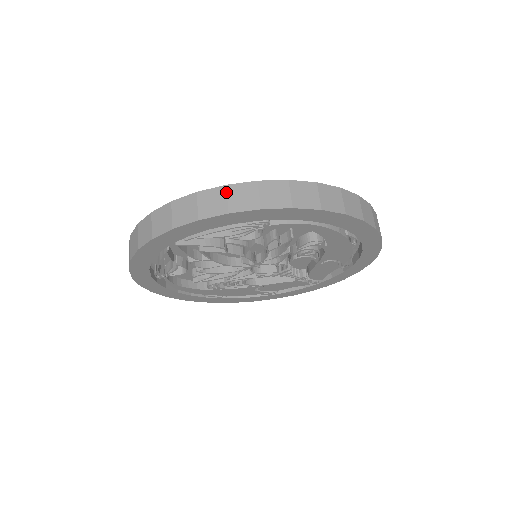
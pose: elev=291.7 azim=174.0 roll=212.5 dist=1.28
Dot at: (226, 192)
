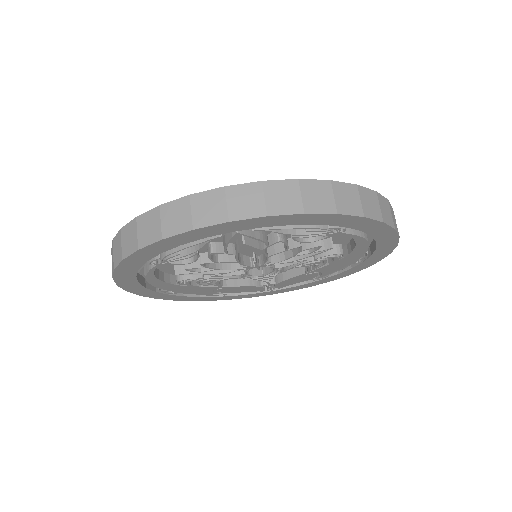
Dot at: (332, 188)
